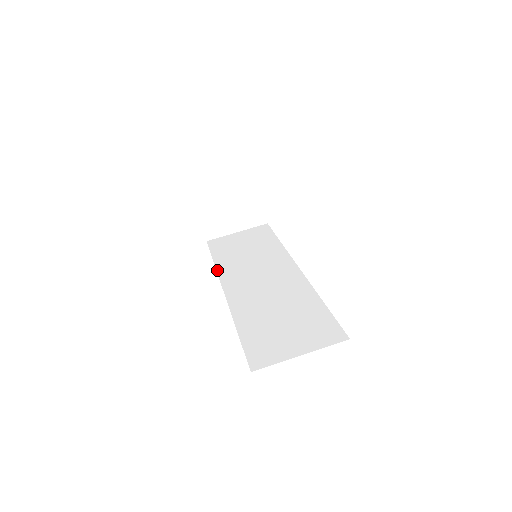
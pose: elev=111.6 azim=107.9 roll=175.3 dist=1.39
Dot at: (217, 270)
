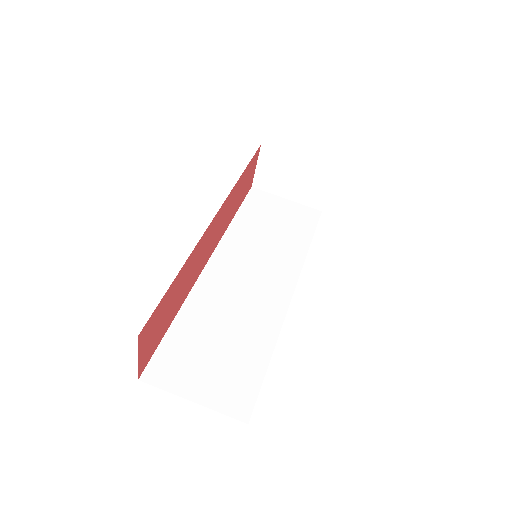
Dot at: (226, 231)
